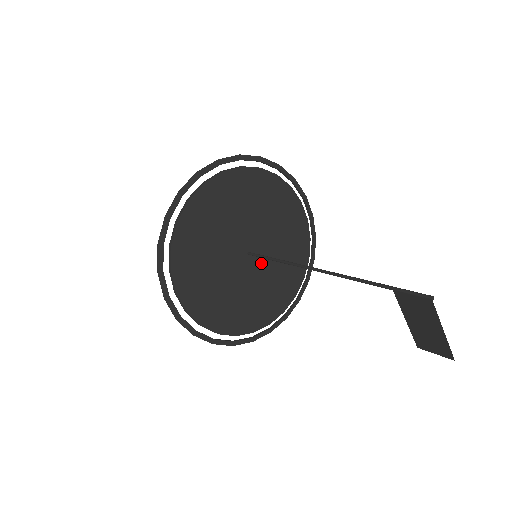
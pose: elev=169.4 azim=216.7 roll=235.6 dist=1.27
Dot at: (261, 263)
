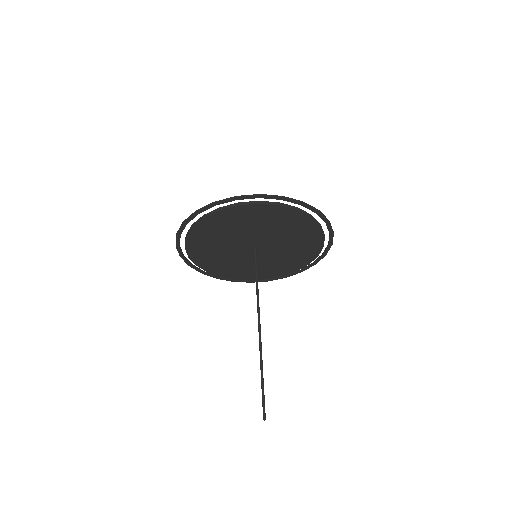
Dot at: (267, 253)
